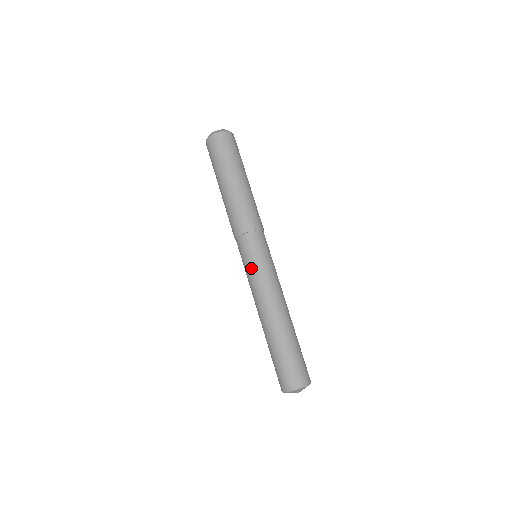
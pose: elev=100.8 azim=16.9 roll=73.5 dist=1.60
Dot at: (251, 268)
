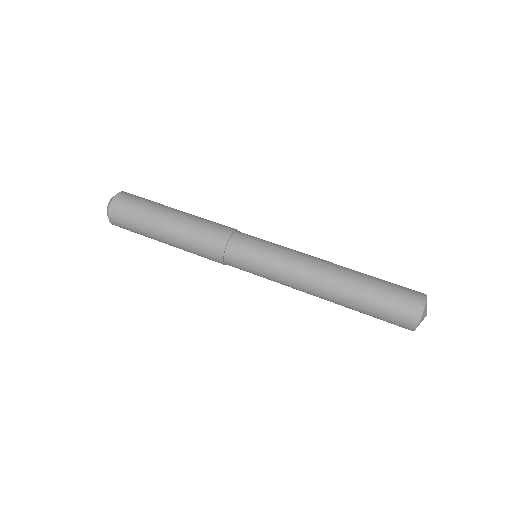
Dot at: (266, 261)
